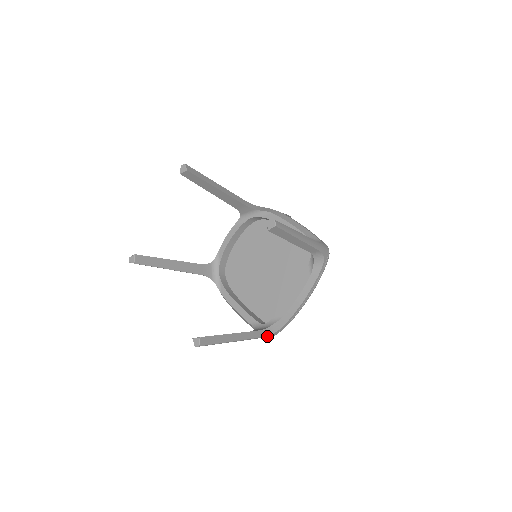
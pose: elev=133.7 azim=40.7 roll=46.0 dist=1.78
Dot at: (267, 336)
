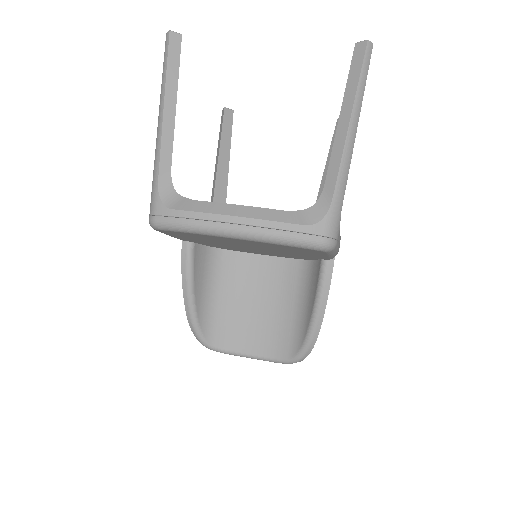
Dot at: (158, 194)
